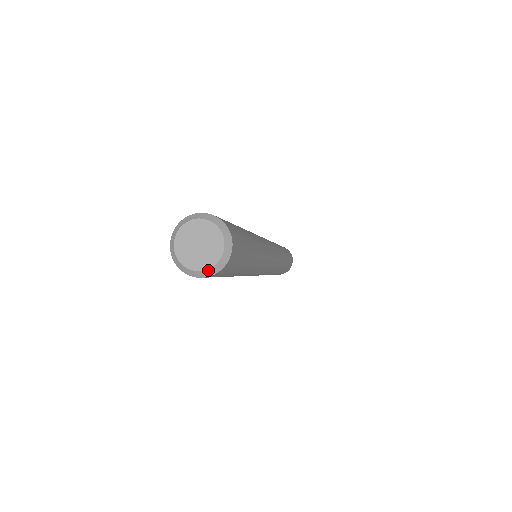
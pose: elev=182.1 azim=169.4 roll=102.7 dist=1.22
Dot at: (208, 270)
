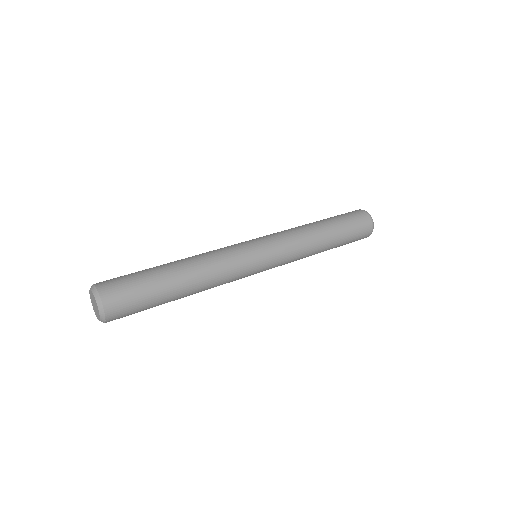
Dot at: (100, 316)
